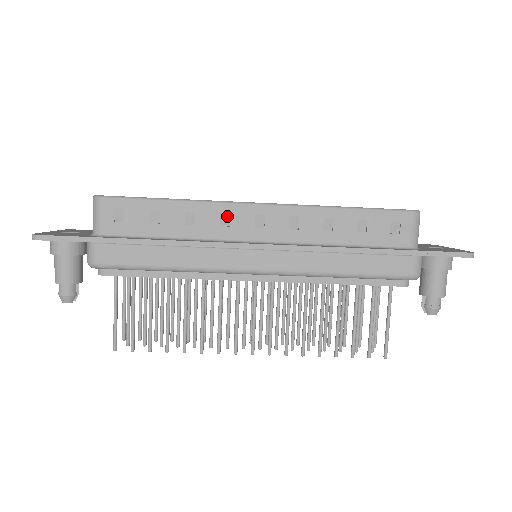
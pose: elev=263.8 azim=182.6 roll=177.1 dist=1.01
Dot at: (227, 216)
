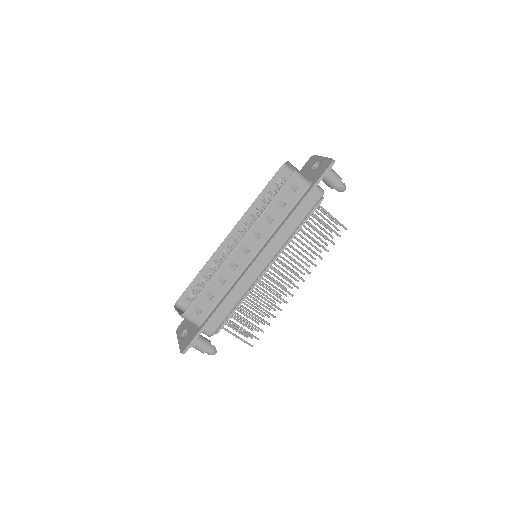
Dot at: (232, 264)
